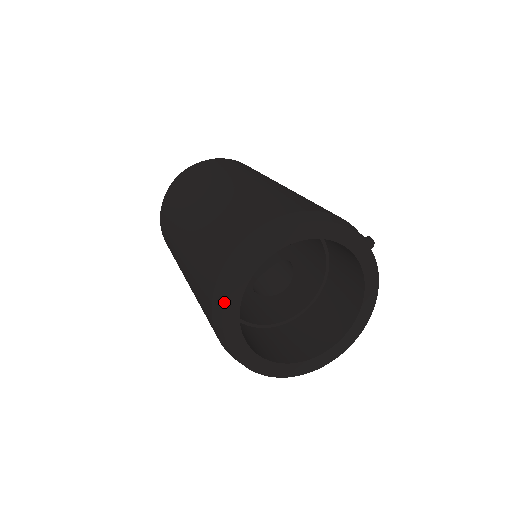
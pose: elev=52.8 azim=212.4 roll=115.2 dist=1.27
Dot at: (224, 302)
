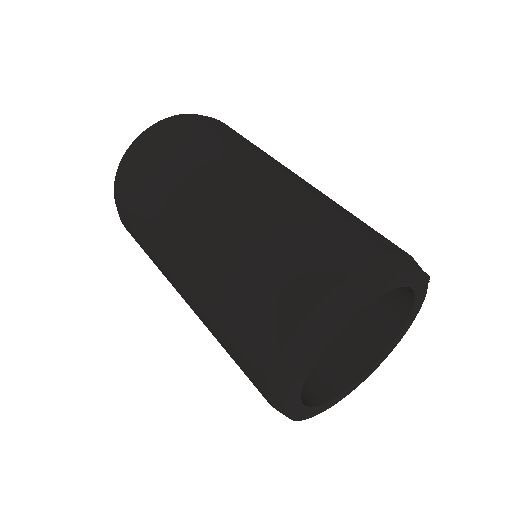
Dot at: (300, 368)
